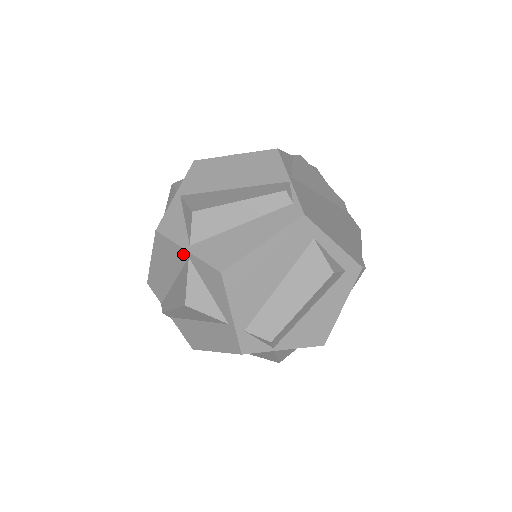
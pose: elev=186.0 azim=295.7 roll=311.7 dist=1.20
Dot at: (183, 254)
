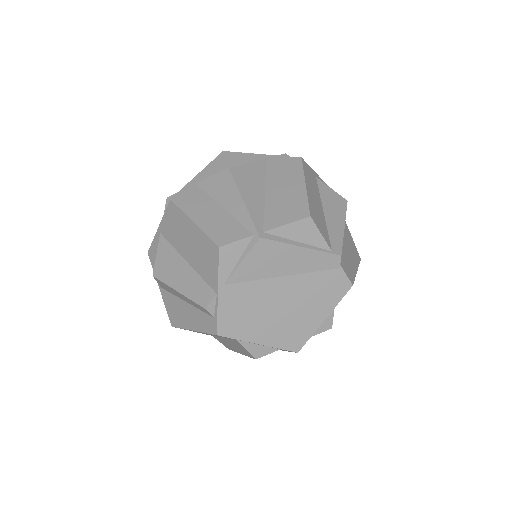
Dot at: occluded
